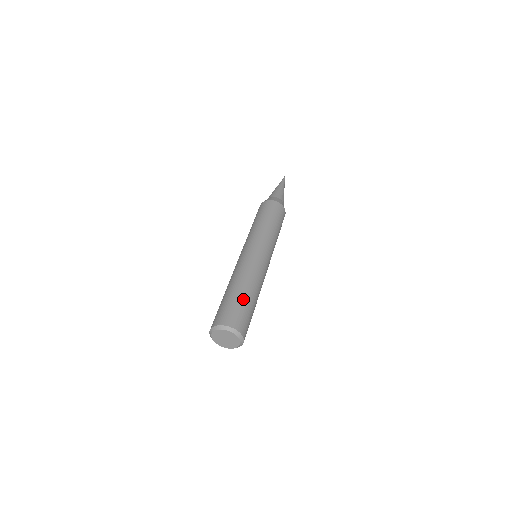
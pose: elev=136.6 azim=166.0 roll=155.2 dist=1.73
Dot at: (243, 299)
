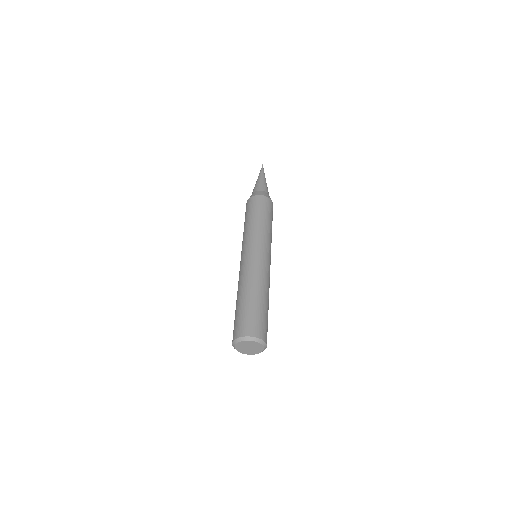
Dot at: (264, 308)
